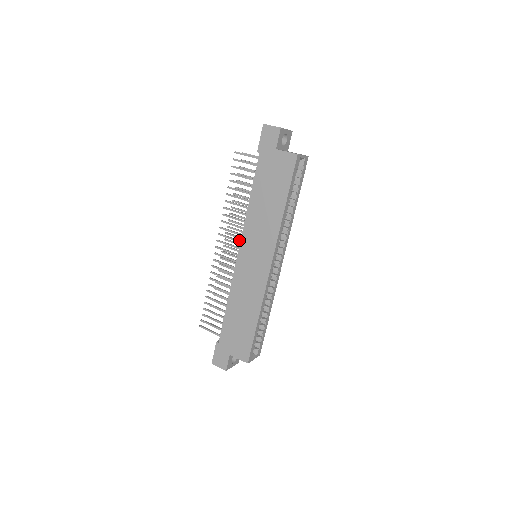
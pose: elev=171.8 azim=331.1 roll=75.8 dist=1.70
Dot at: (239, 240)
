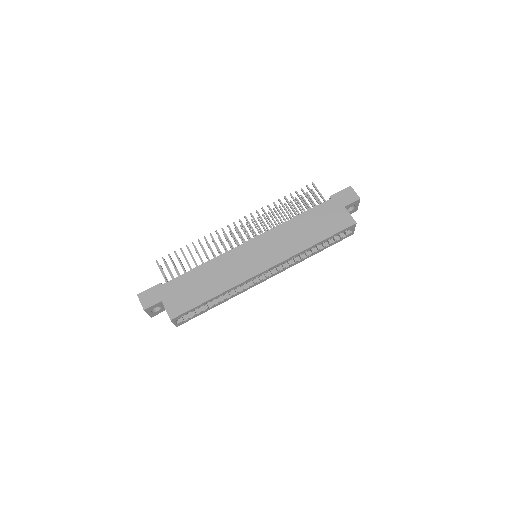
Dot at: occluded
